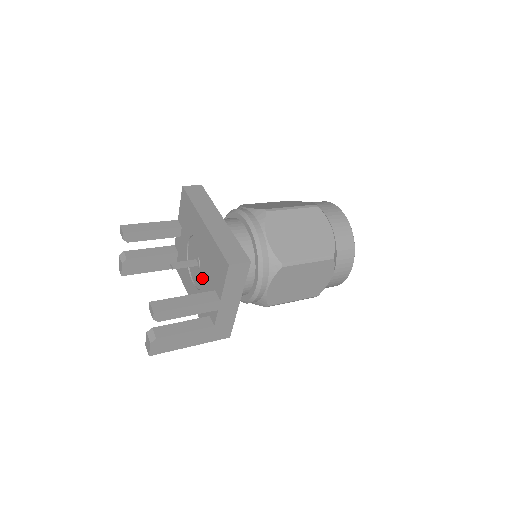
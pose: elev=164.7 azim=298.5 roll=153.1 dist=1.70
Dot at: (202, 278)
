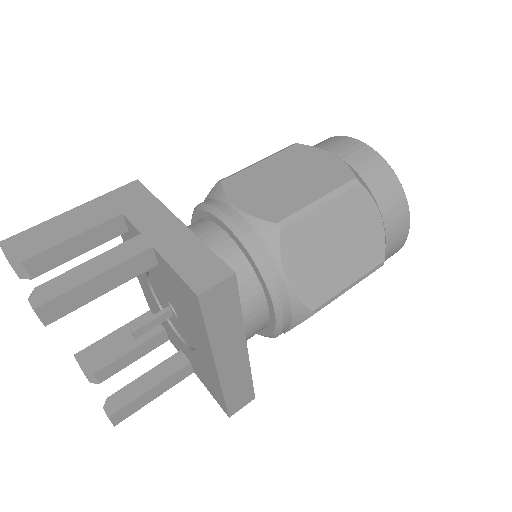
Dot at: (172, 320)
